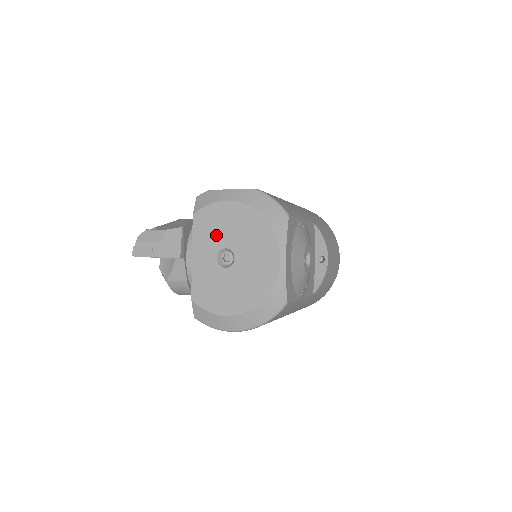
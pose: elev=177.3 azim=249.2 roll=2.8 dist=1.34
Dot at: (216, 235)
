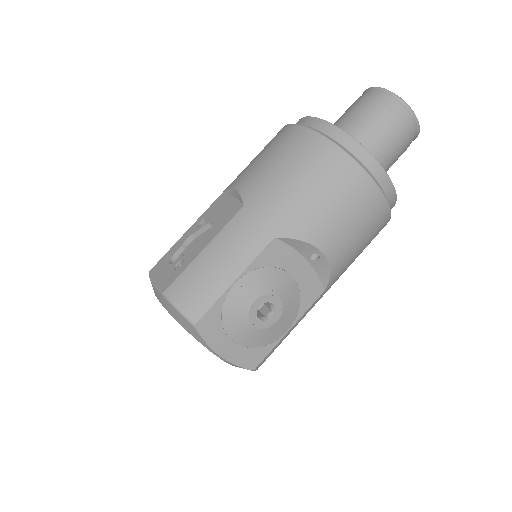
Dot at: occluded
